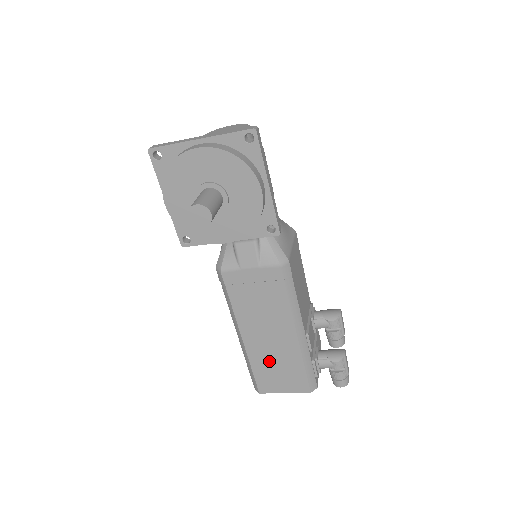
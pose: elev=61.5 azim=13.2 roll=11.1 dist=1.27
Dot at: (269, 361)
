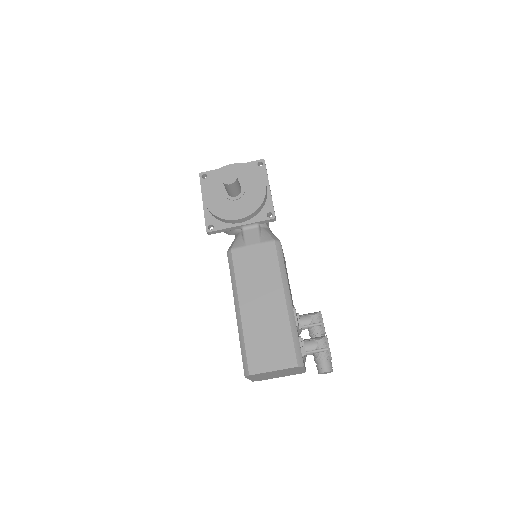
Dot at: (261, 332)
